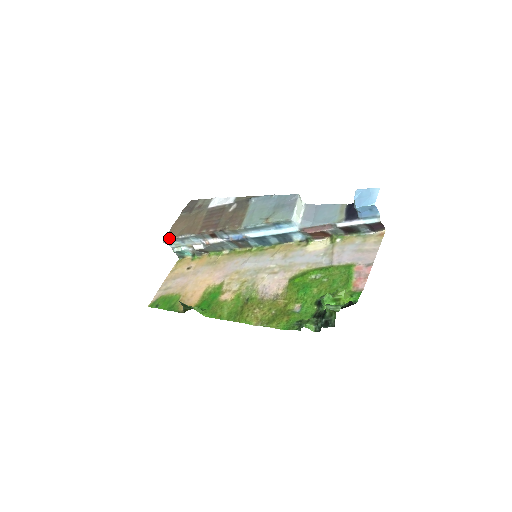
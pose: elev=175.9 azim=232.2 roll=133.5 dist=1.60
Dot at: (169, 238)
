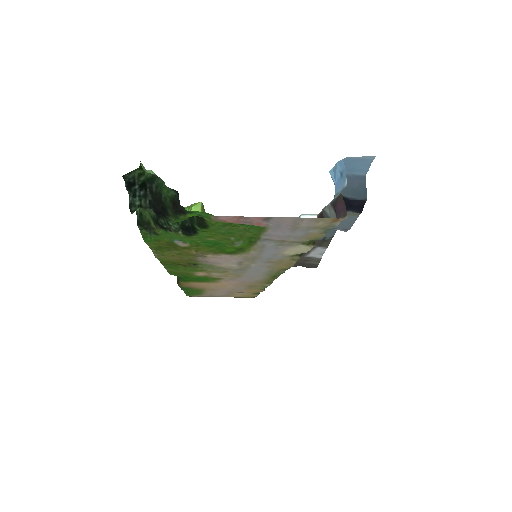
Dot at: occluded
